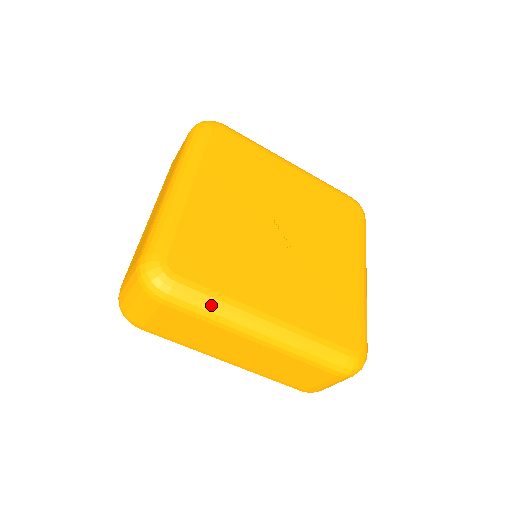
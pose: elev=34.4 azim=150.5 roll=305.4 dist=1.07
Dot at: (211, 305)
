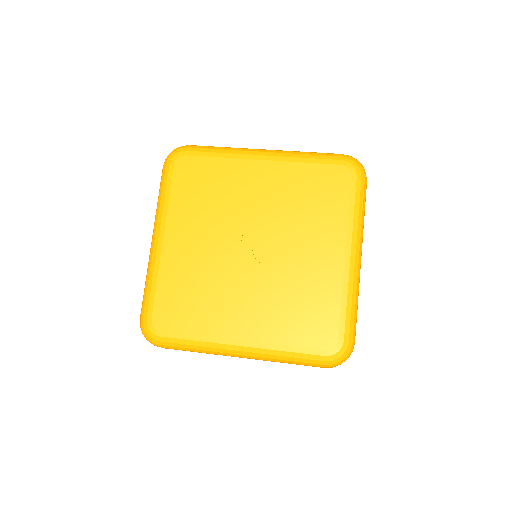
Dot at: (192, 345)
